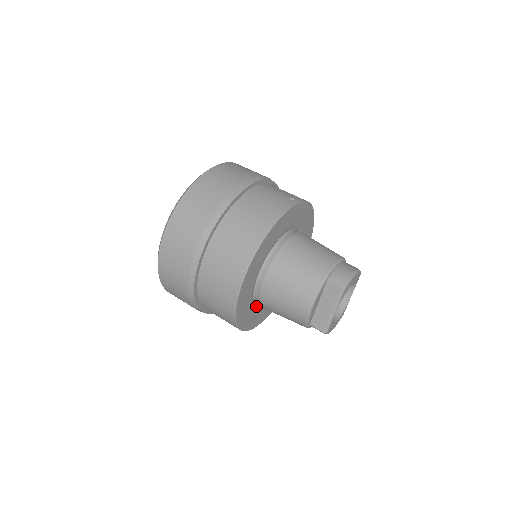
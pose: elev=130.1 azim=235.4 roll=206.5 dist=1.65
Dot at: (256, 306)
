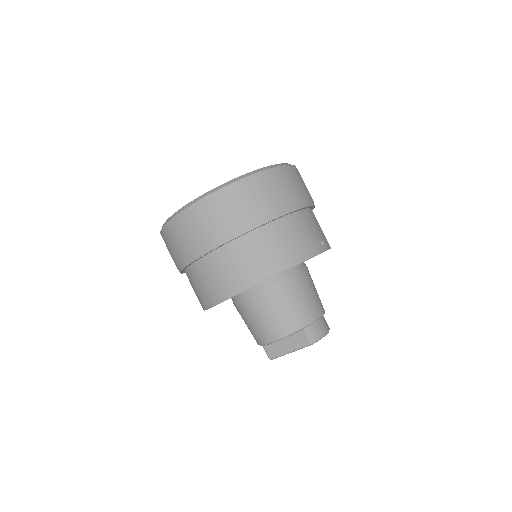
Dot at: occluded
